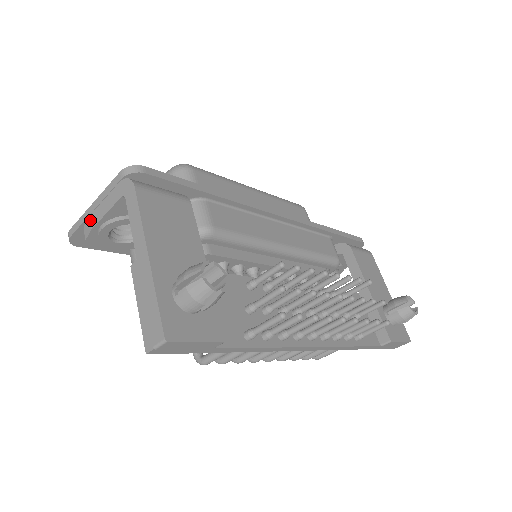
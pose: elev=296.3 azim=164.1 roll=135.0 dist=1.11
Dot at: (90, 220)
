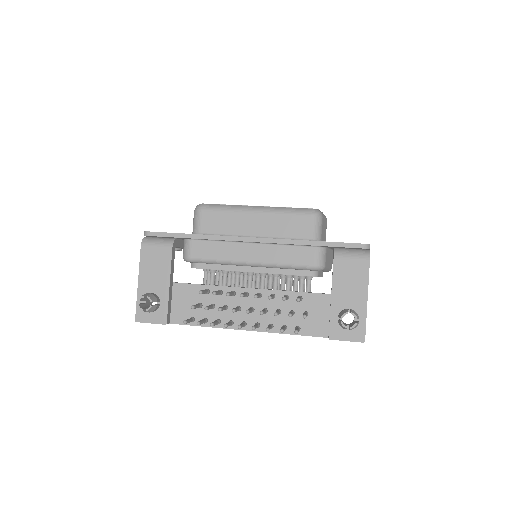
Dot at: occluded
